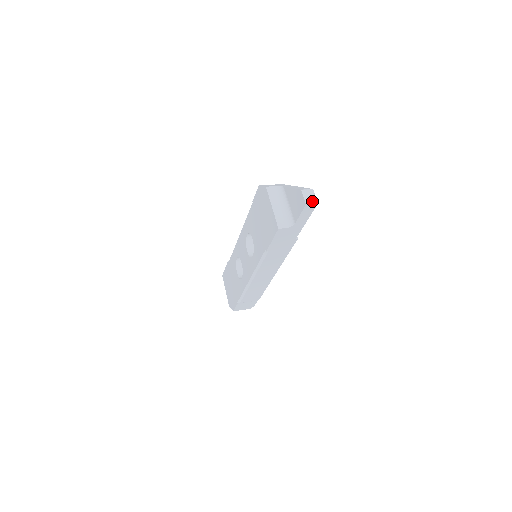
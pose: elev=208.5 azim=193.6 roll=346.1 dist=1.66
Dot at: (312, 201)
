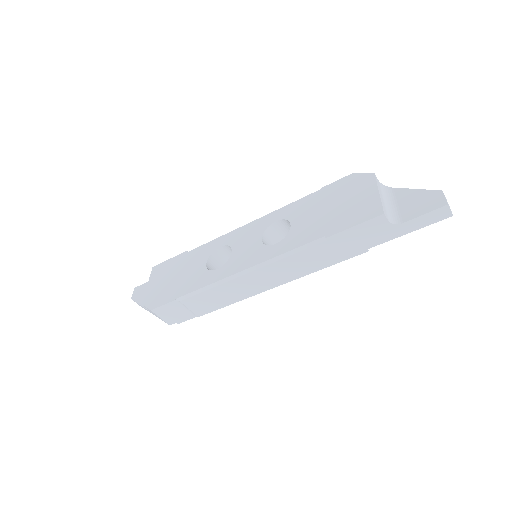
Dot at: occluded
